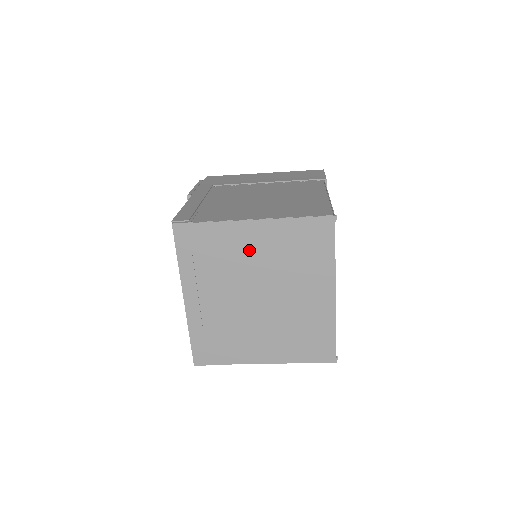
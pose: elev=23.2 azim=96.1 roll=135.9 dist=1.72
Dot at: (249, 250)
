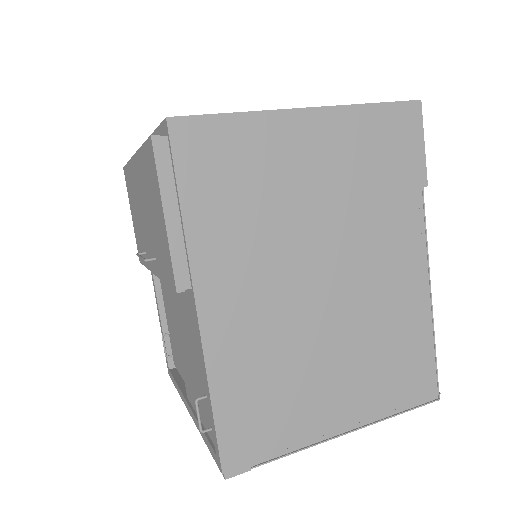
Dot at: occluded
